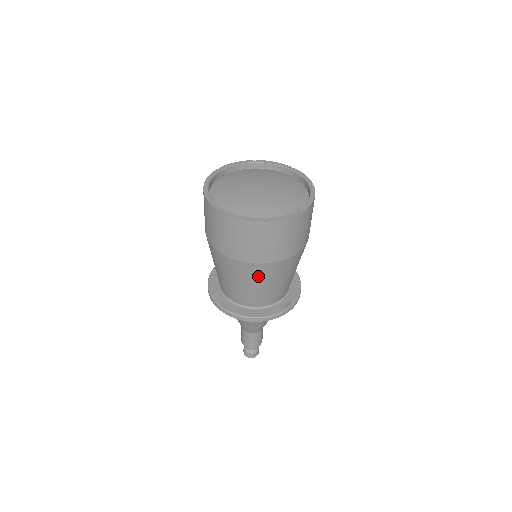
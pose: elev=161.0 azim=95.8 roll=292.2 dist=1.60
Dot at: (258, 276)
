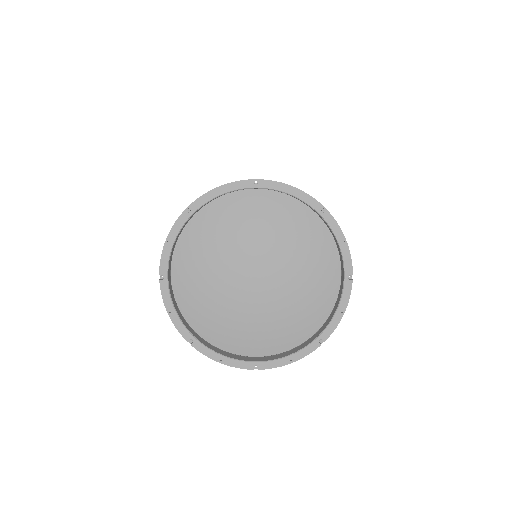
Dot at: occluded
